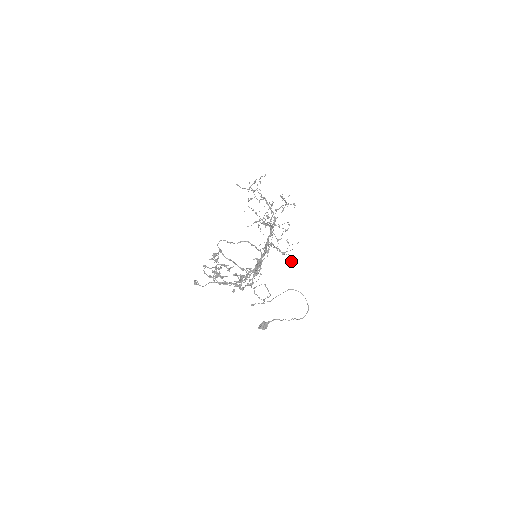
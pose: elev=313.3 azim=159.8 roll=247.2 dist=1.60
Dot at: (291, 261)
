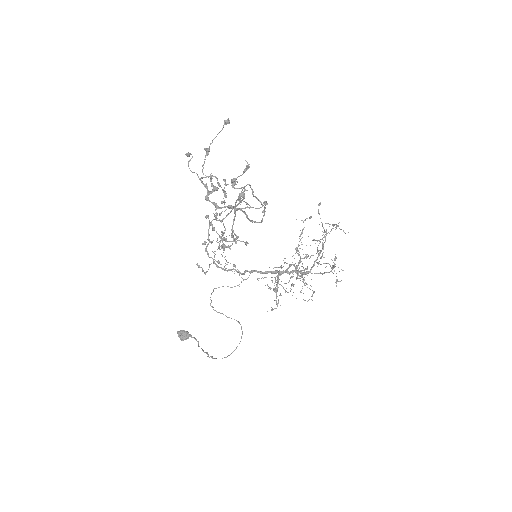
Dot at: occluded
